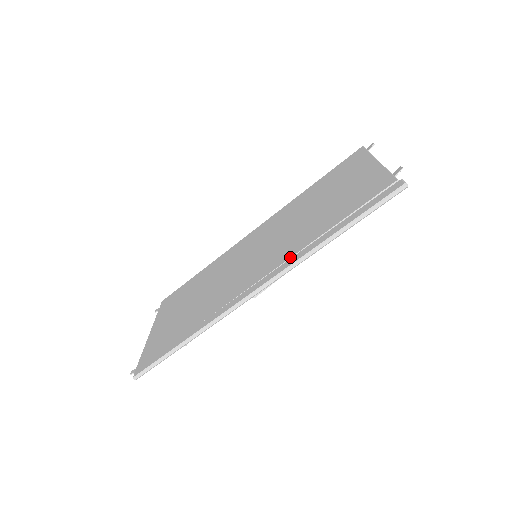
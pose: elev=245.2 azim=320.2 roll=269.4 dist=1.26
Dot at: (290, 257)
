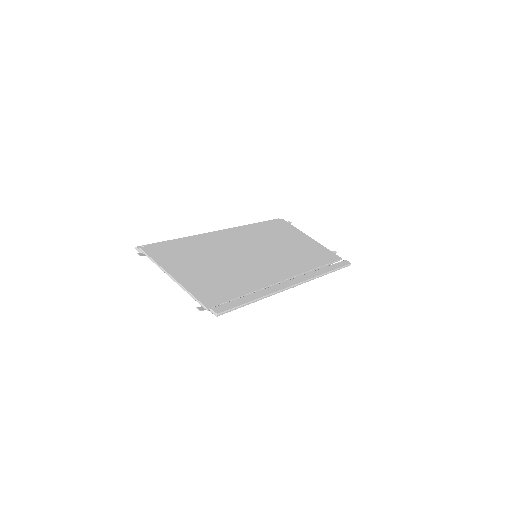
Dot at: (305, 272)
